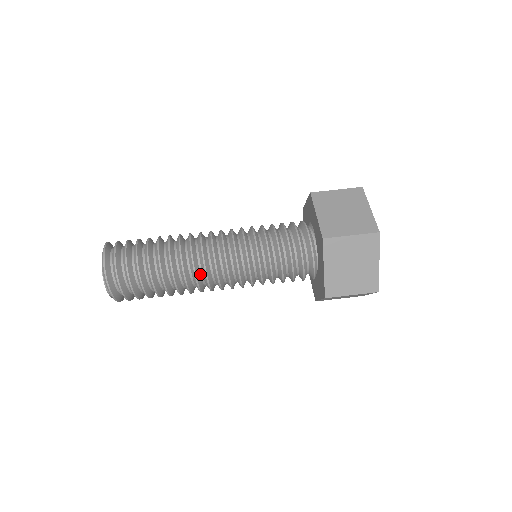
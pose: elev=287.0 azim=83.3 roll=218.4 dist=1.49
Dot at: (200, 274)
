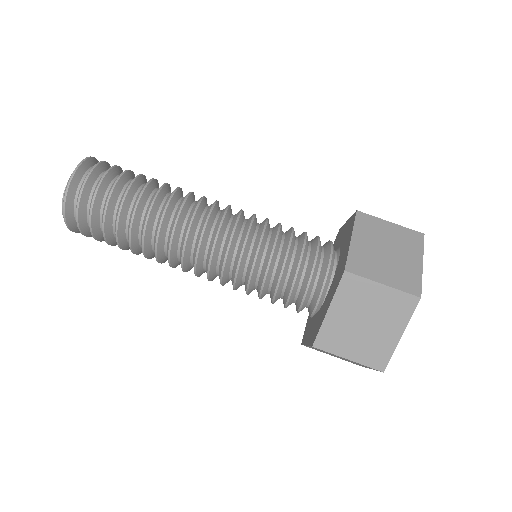
Dot at: (178, 244)
